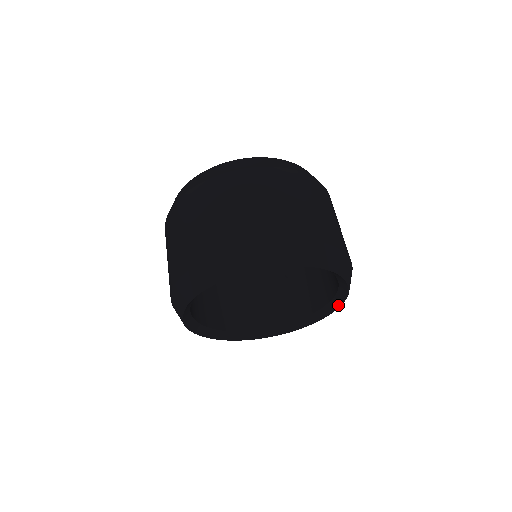
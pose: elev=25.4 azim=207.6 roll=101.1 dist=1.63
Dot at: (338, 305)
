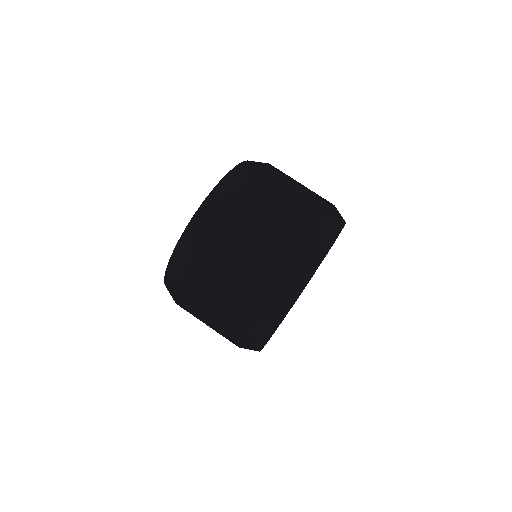
Dot at: occluded
